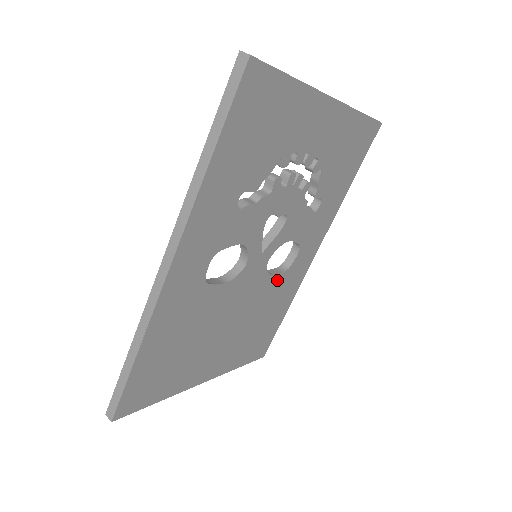
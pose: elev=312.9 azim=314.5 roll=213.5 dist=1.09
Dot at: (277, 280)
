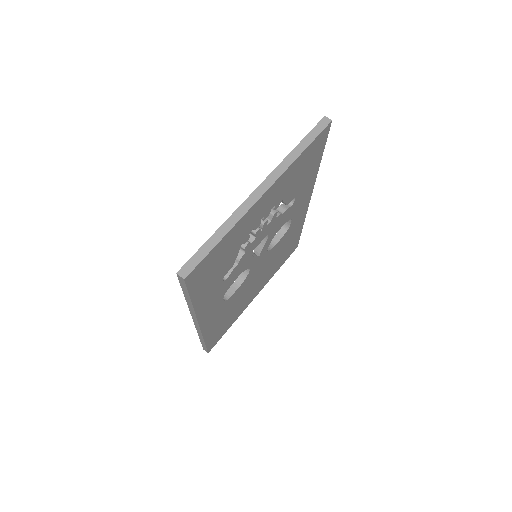
Dot at: (282, 239)
